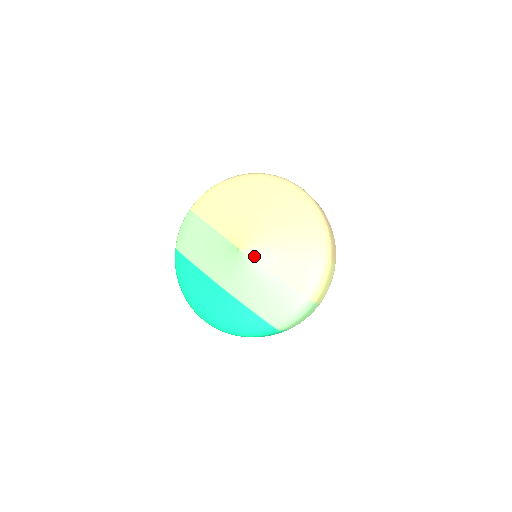
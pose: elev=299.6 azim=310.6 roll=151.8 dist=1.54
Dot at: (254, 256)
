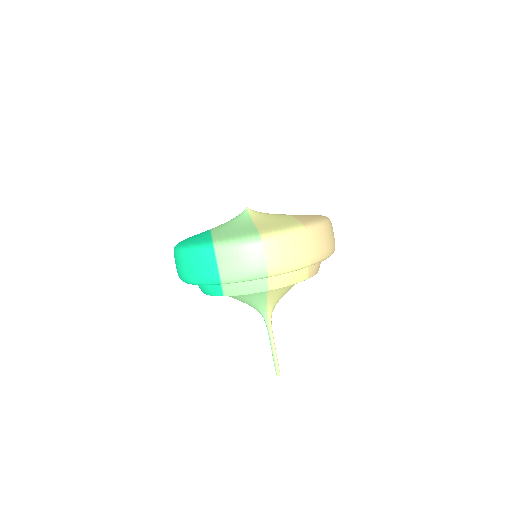
Dot at: (252, 215)
